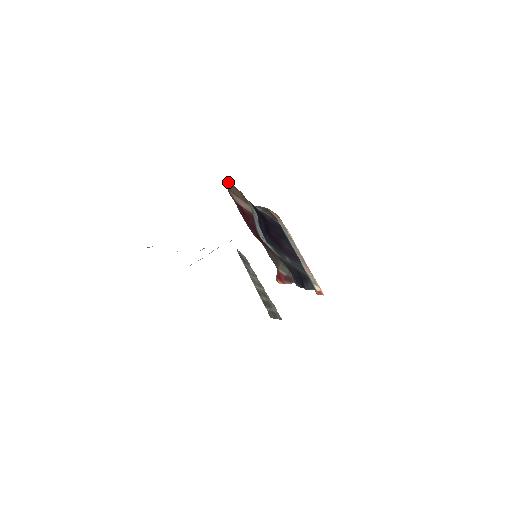
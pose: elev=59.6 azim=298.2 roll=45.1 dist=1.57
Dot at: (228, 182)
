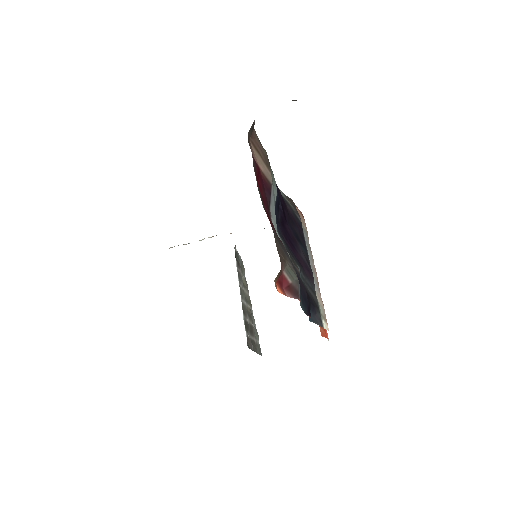
Dot at: (252, 125)
